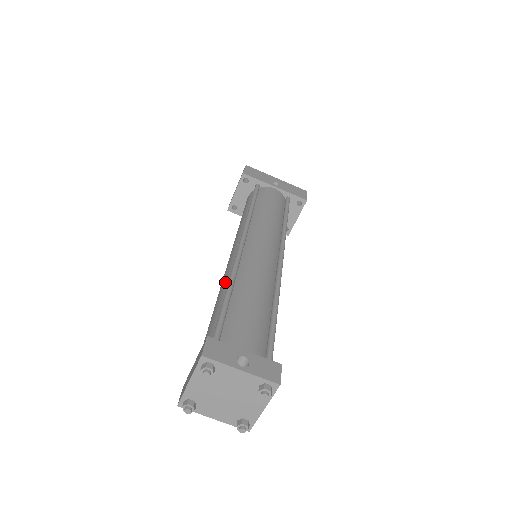
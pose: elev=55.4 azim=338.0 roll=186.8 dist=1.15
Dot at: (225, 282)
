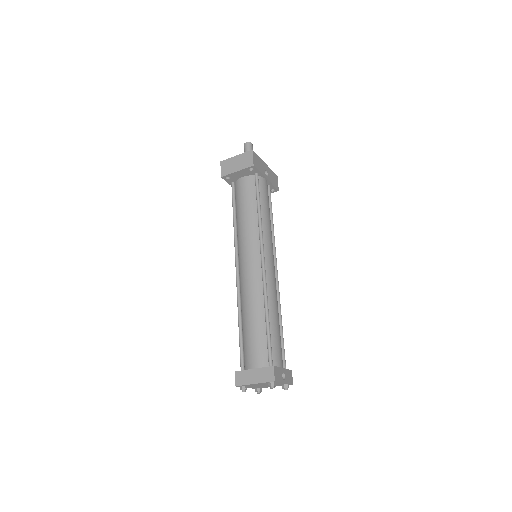
Dot at: (257, 300)
